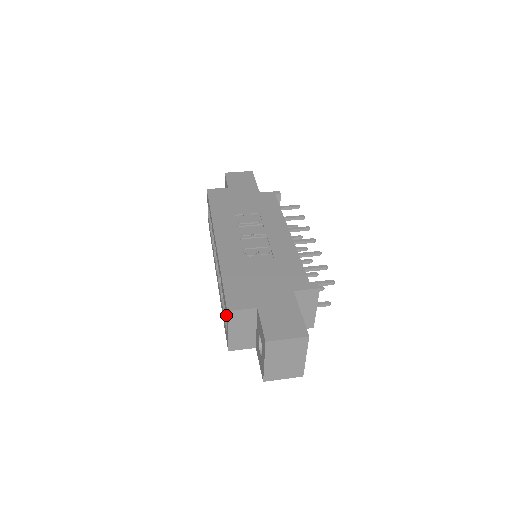
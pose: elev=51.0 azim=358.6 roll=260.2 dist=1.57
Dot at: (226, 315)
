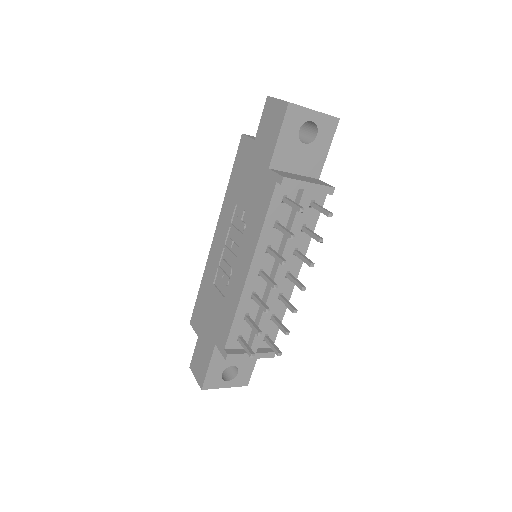
Dot at: occluded
